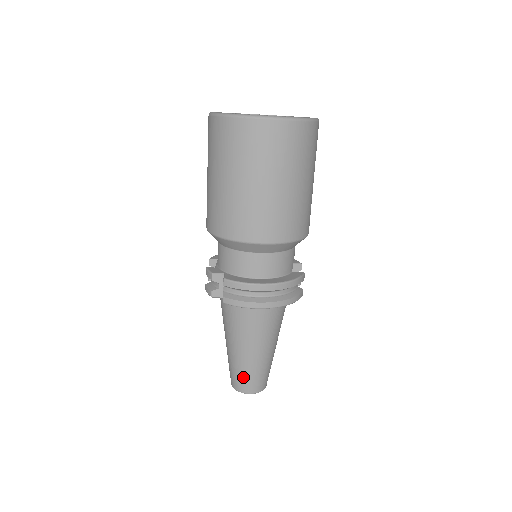
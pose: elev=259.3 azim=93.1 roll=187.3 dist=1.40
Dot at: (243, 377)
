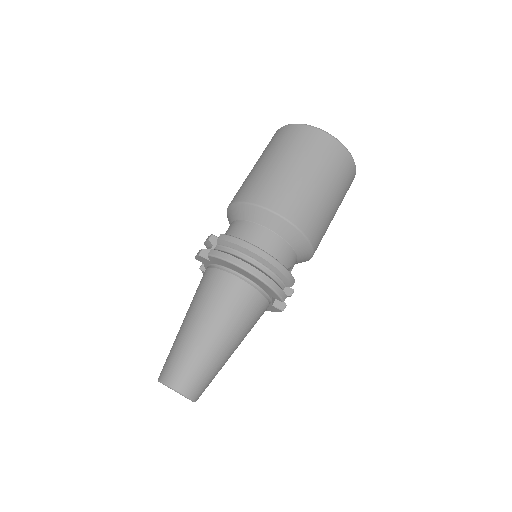
Dot at: (179, 361)
